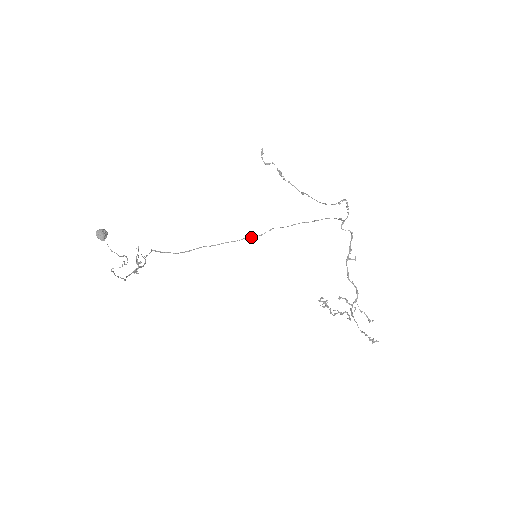
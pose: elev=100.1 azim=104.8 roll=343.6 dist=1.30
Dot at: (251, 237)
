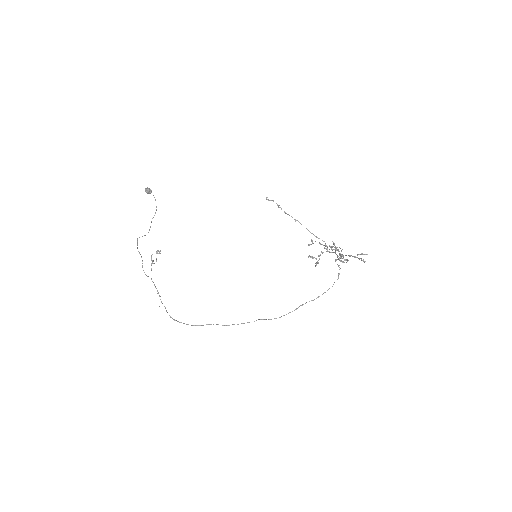
Dot at: (261, 319)
